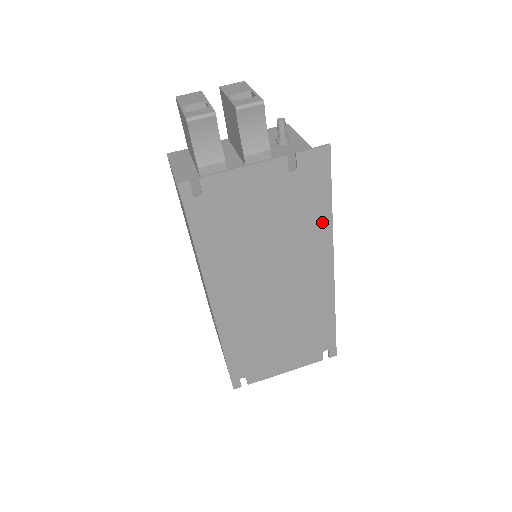
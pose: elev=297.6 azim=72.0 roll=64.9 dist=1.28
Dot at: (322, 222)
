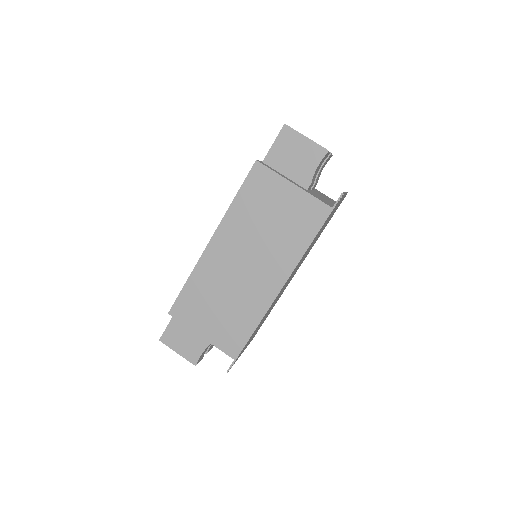
Dot at: occluded
